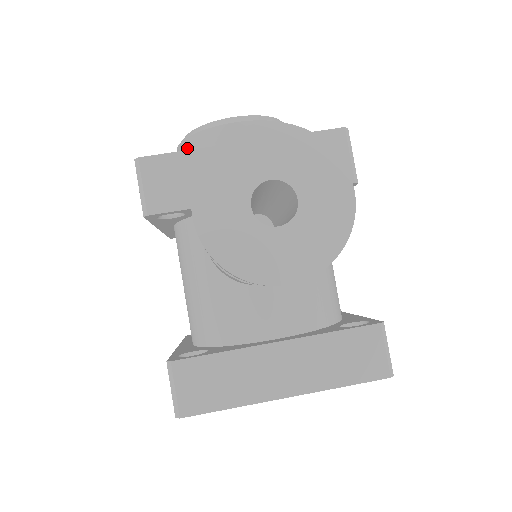
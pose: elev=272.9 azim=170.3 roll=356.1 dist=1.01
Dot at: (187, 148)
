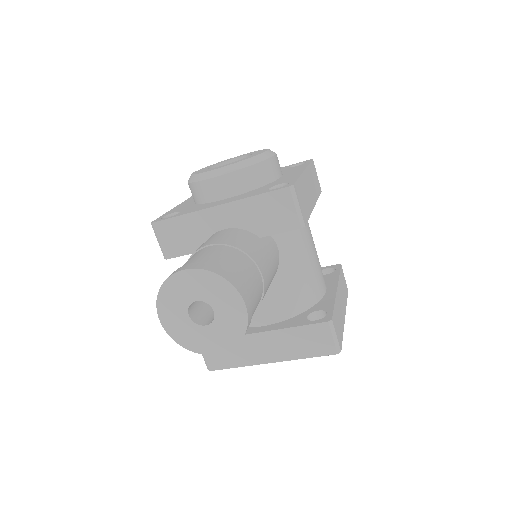
Dot at: (191, 190)
